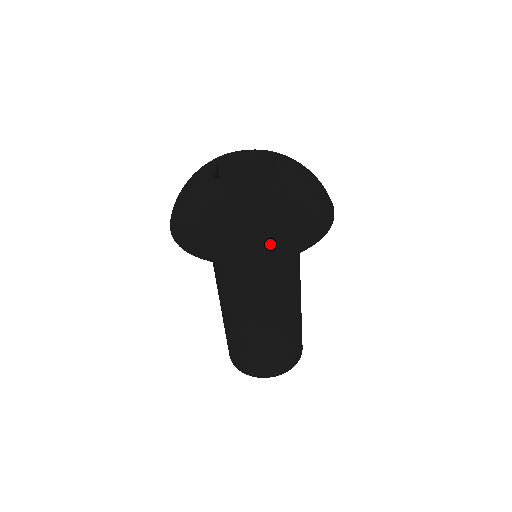
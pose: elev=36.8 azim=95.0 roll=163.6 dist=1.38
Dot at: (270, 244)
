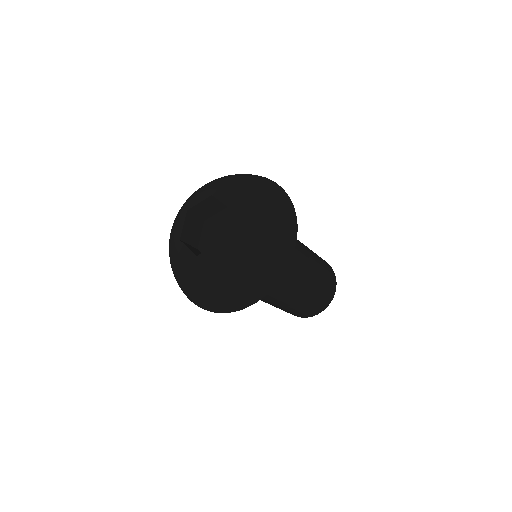
Dot at: (224, 304)
